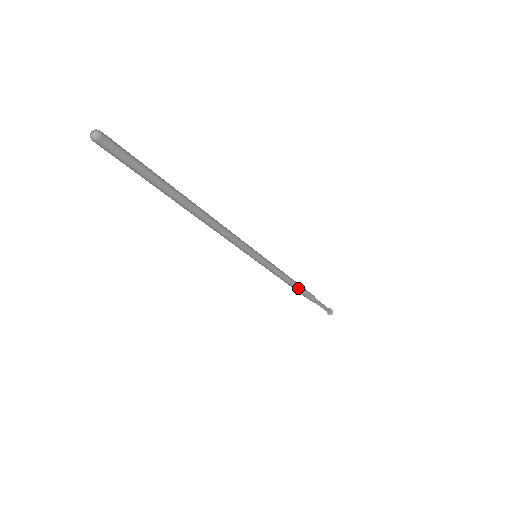
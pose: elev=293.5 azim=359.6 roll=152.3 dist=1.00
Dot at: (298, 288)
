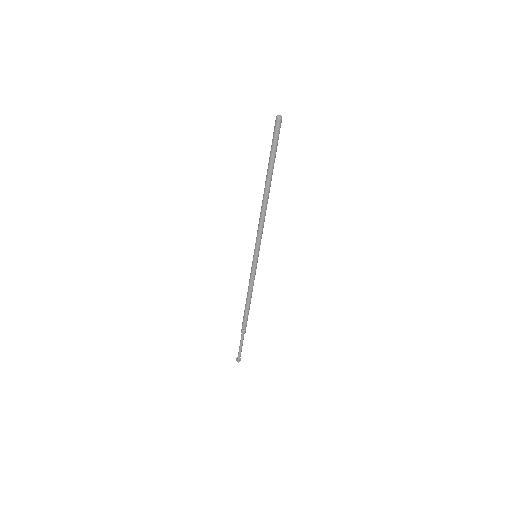
Dot at: (247, 309)
